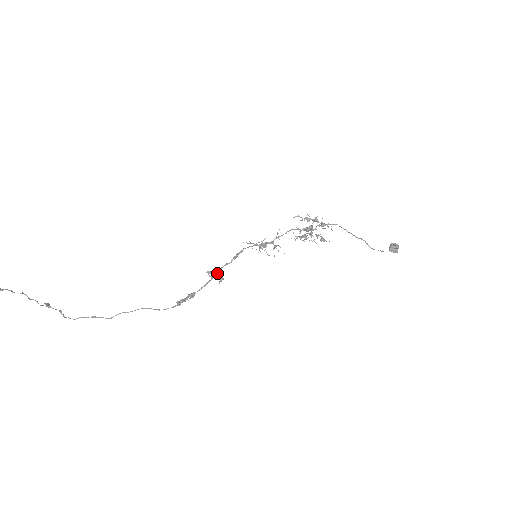
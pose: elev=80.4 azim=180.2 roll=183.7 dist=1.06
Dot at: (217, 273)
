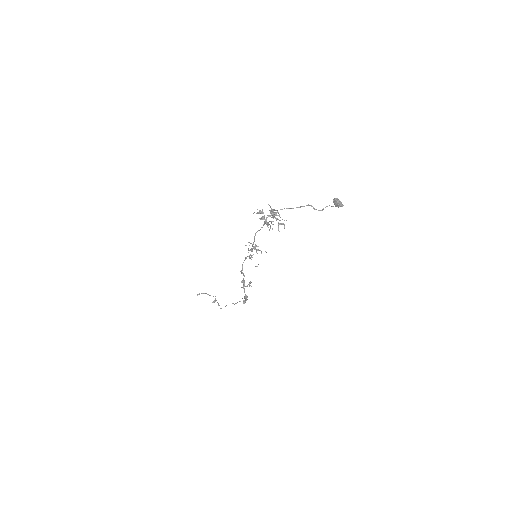
Dot at: (244, 284)
